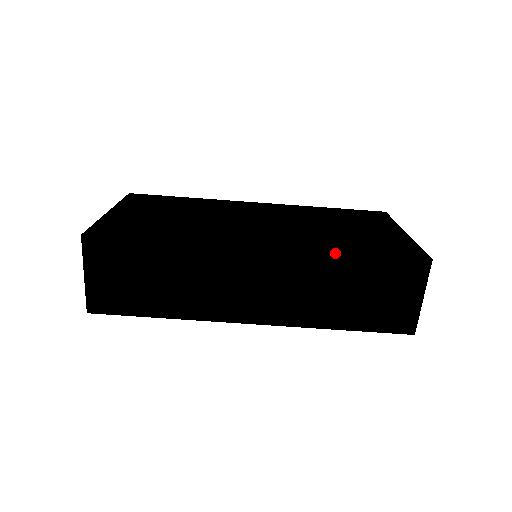
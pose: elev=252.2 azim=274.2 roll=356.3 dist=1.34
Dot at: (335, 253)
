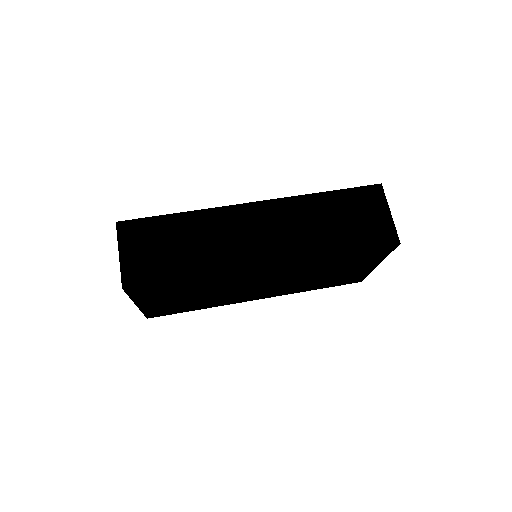
Dot at: (311, 194)
